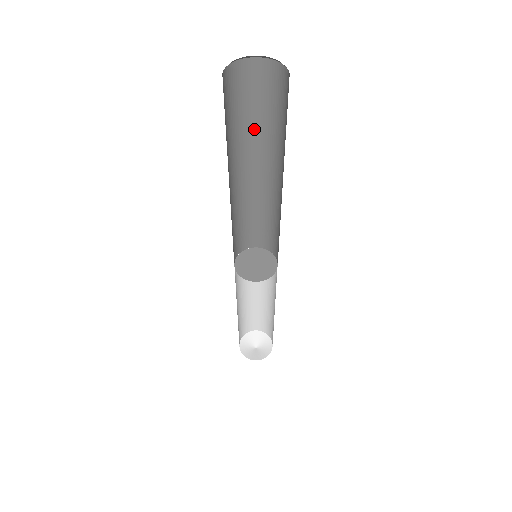
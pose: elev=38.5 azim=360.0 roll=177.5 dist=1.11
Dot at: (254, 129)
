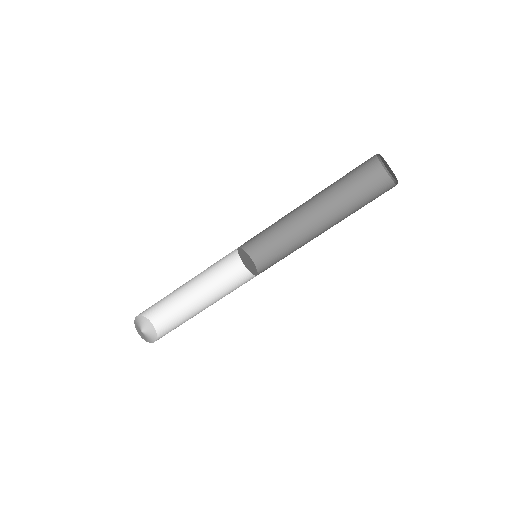
Dot at: (346, 199)
